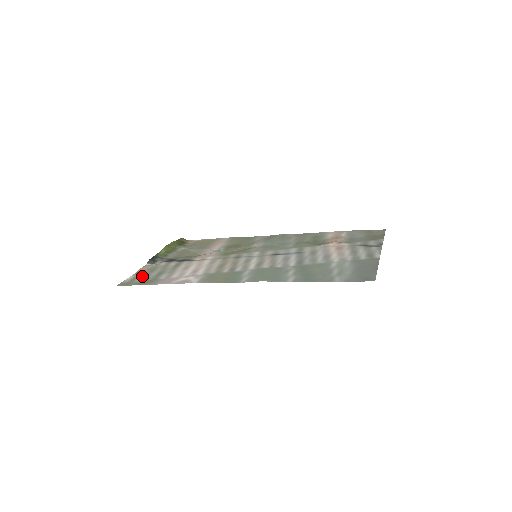
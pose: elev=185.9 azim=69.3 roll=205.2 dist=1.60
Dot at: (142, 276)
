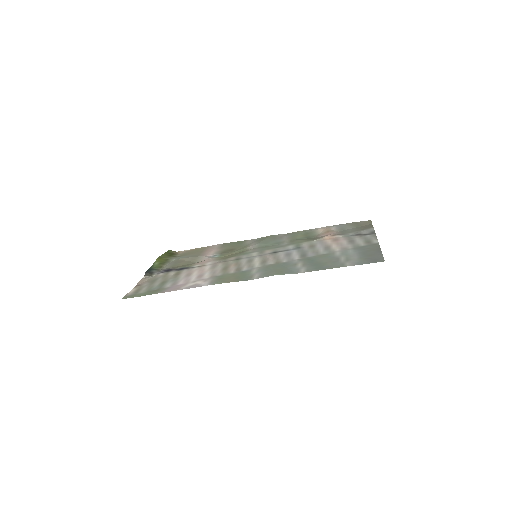
Dot at: (145, 287)
